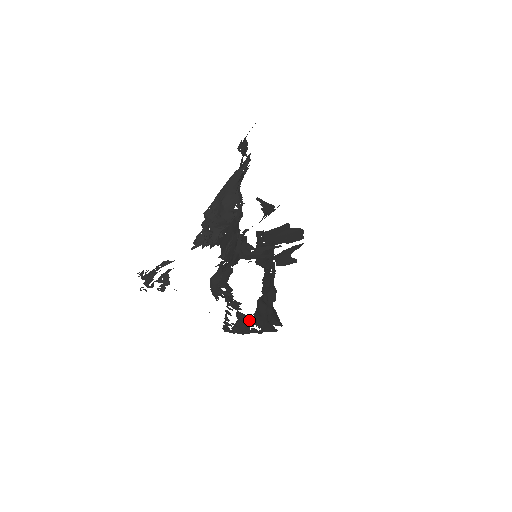
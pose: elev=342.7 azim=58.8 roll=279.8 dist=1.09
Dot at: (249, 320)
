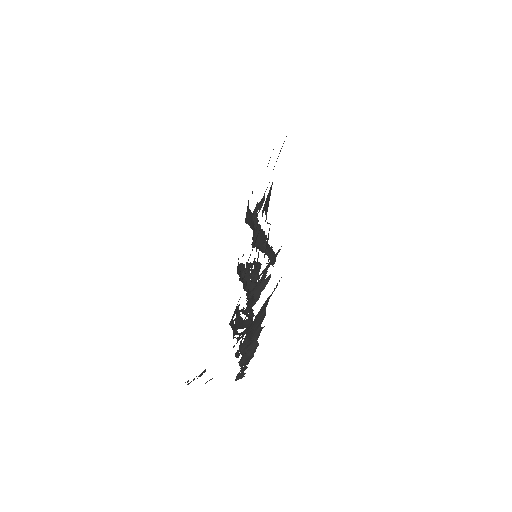
Dot at: (252, 321)
